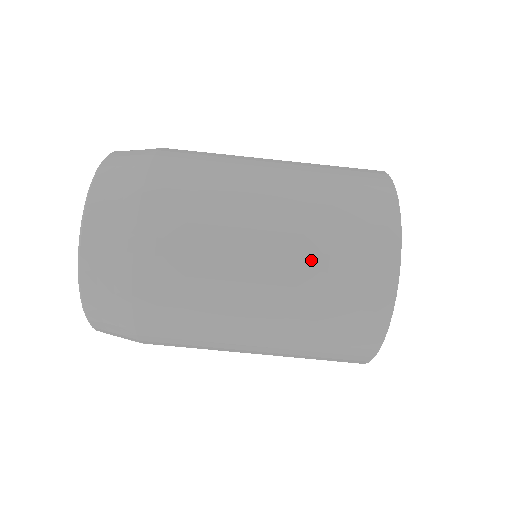
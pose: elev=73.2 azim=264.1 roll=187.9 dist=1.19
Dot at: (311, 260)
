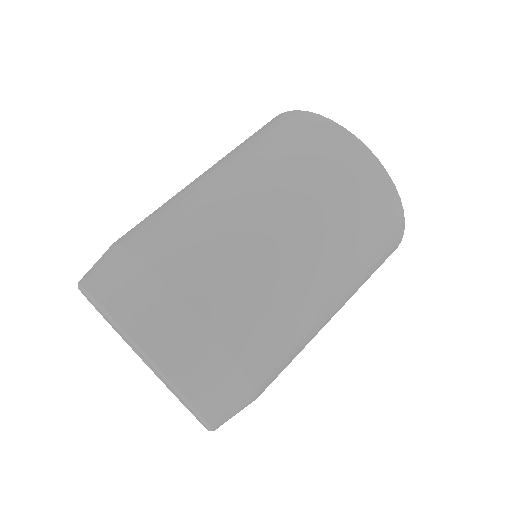
Dot at: (260, 155)
